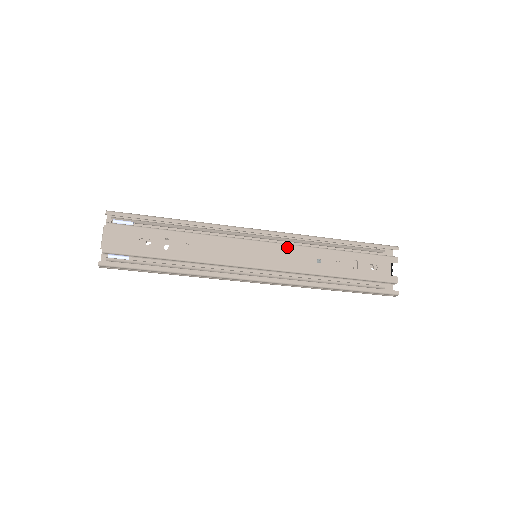
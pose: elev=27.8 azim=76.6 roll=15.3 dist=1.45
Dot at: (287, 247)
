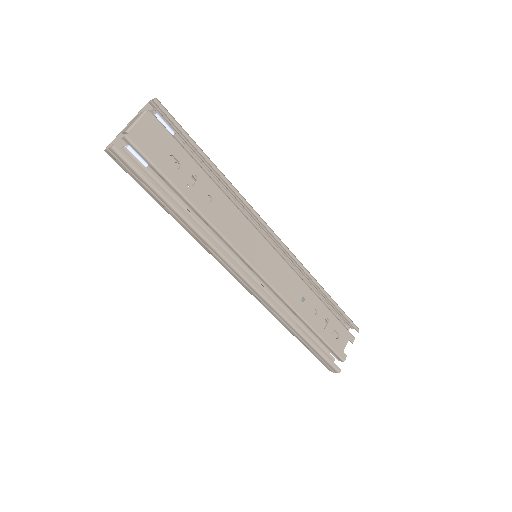
Dot at: (288, 267)
